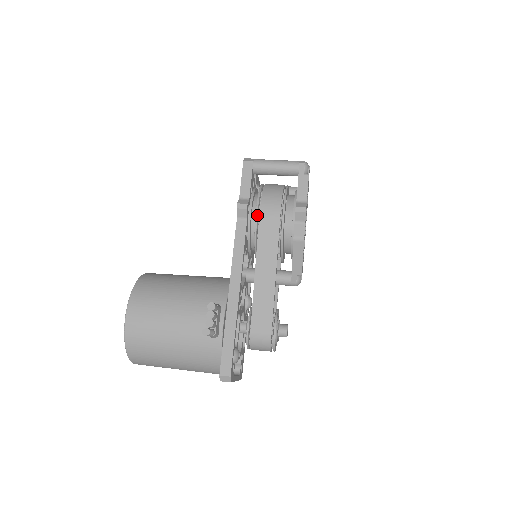
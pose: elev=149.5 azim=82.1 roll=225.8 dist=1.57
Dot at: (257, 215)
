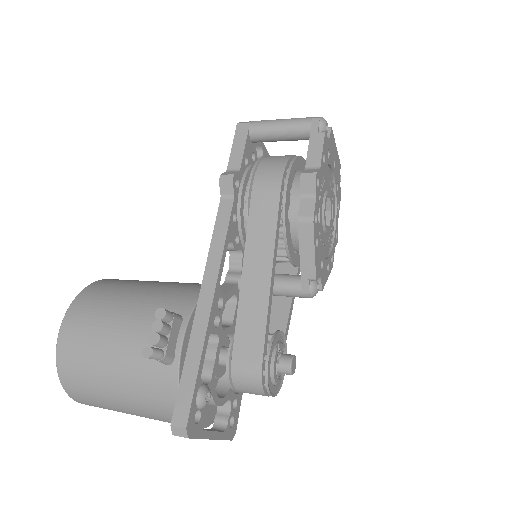
Dot at: (249, 191)
